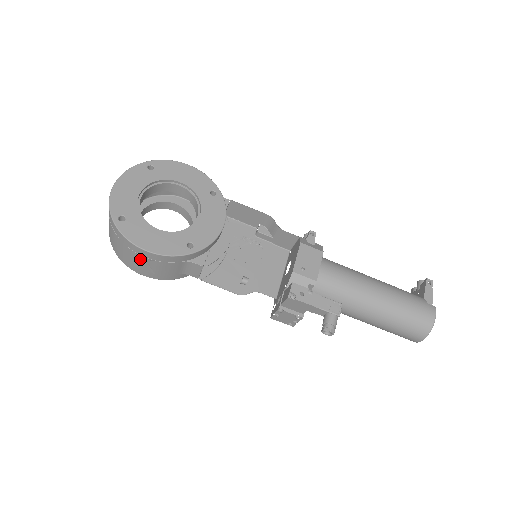
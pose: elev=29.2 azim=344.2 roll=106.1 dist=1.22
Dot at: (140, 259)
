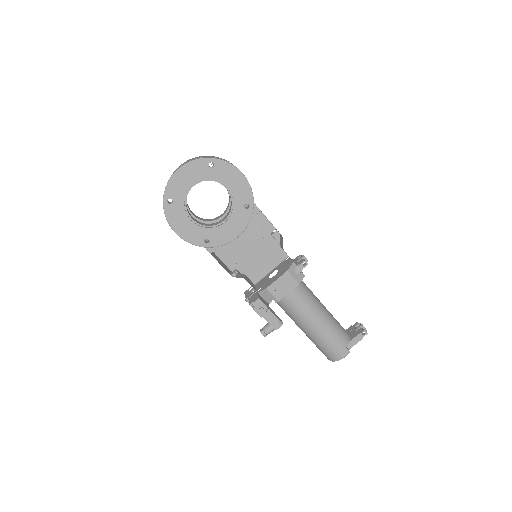
Dot at: occluded
